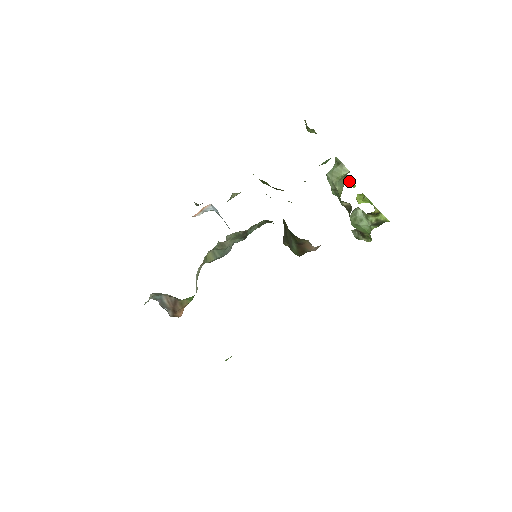
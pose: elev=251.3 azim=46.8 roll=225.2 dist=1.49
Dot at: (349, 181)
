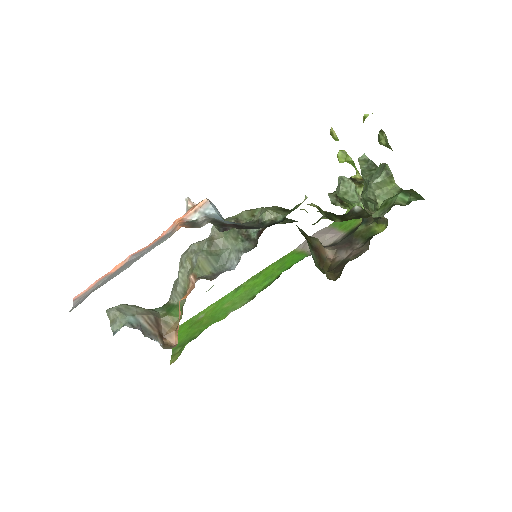
Dot at: (332, 132)
